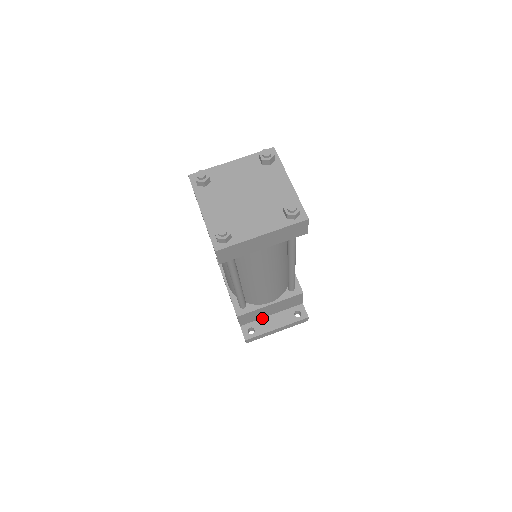
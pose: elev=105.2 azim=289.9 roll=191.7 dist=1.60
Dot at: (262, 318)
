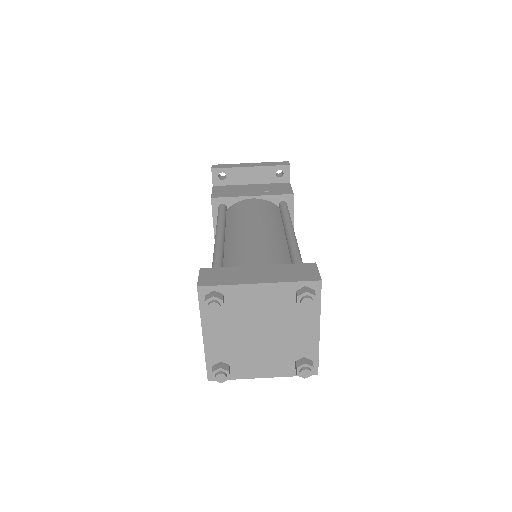
Dot at: occluded
